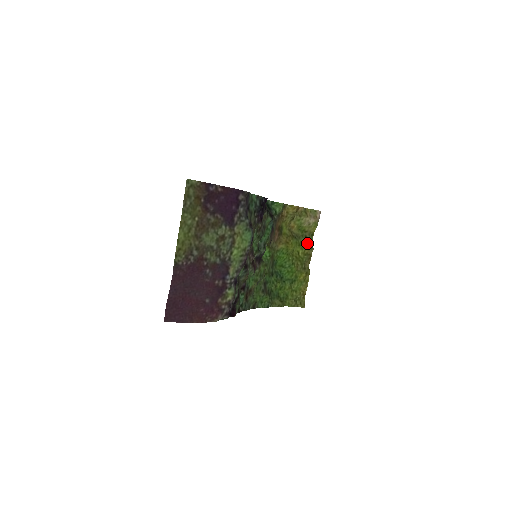
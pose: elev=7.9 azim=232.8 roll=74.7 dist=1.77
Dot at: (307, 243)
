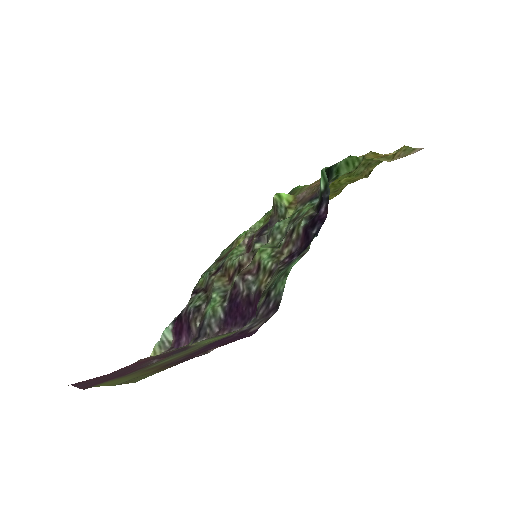
Dot at: (364, 170)
